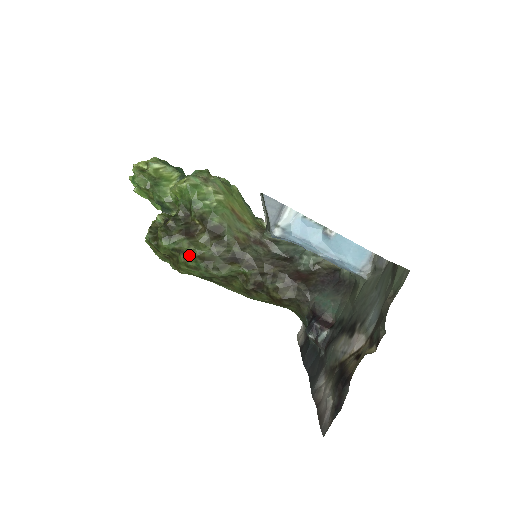
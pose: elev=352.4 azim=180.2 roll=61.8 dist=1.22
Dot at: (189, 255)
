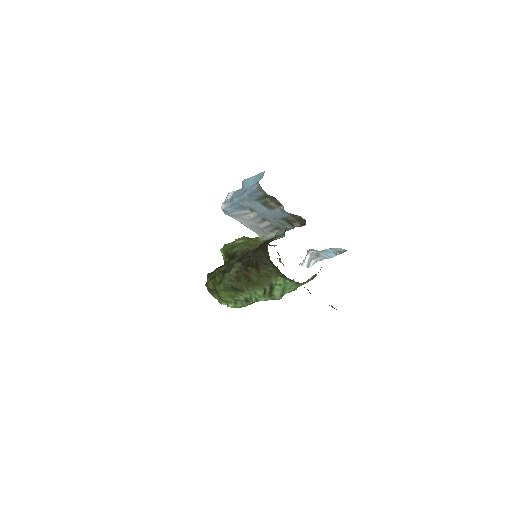
Dot at: (216, 275)
